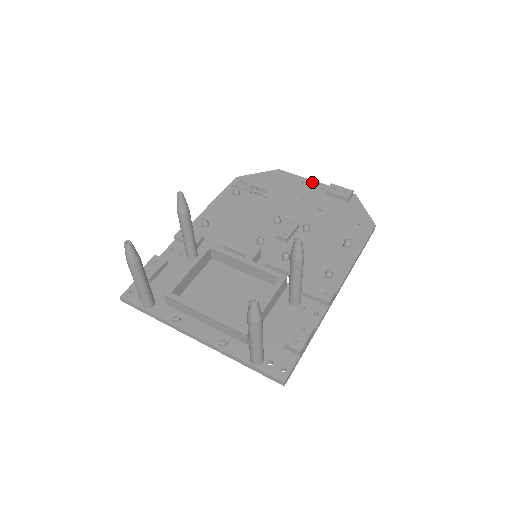
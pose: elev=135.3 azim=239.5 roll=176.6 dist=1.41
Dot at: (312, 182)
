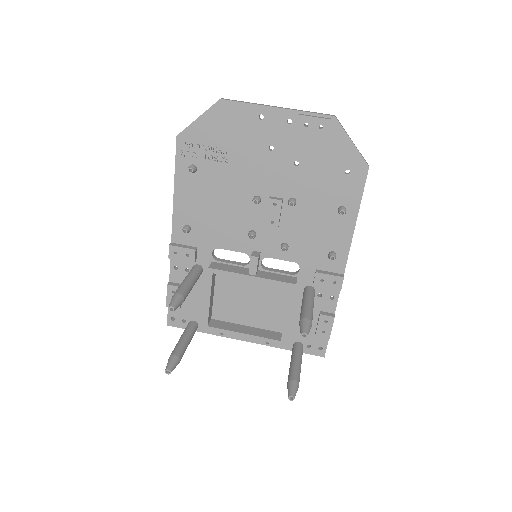
Dot at: (272, 112)
